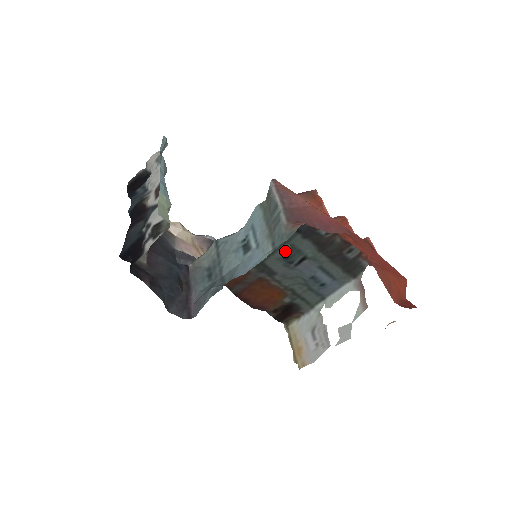
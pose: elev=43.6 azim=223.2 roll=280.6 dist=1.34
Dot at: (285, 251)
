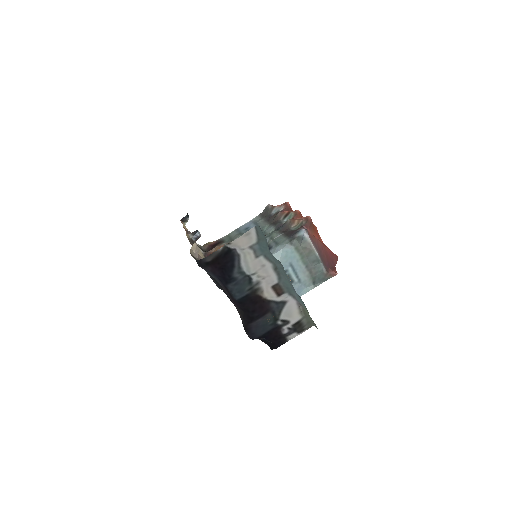
Dot at: occluded
